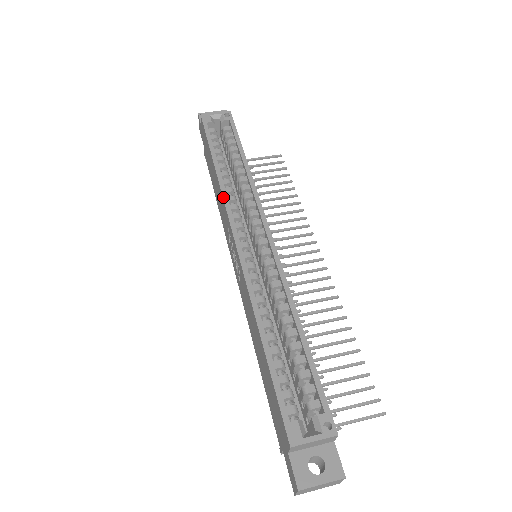
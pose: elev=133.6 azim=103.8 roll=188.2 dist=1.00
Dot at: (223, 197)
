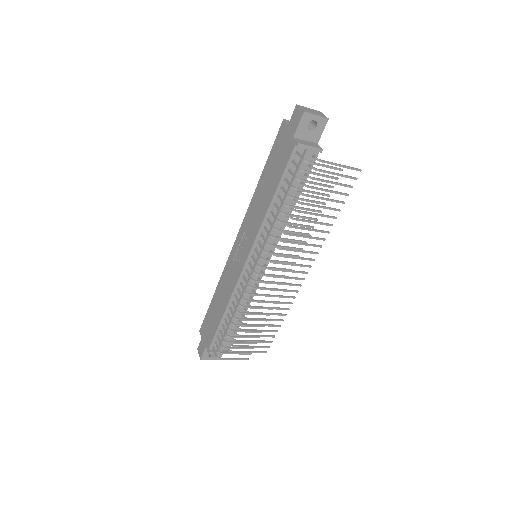
Dot at: (224, 268)
